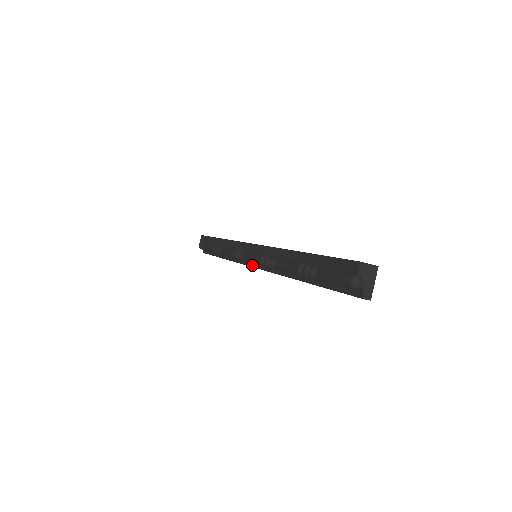
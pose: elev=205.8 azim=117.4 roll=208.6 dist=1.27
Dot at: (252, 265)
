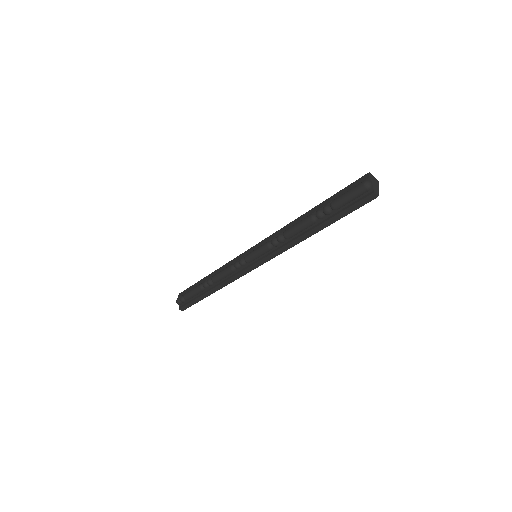
Dot at: (252, 264)
